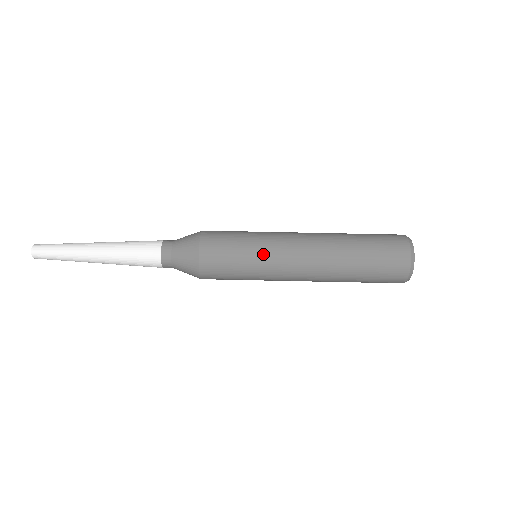
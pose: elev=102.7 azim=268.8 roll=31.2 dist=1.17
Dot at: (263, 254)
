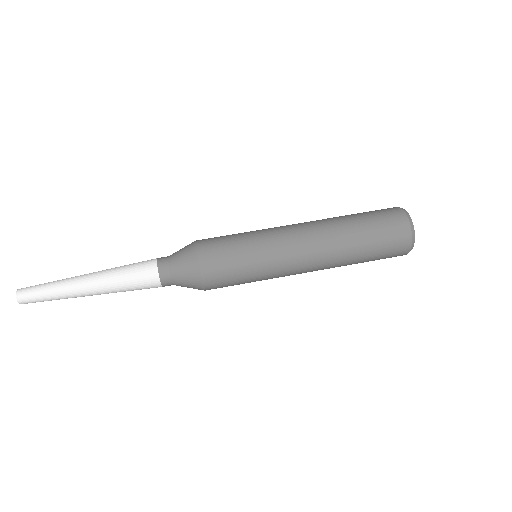
Dot at: (263, 243)
